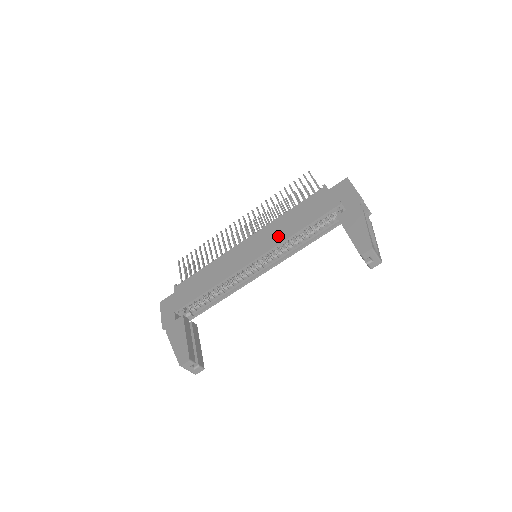
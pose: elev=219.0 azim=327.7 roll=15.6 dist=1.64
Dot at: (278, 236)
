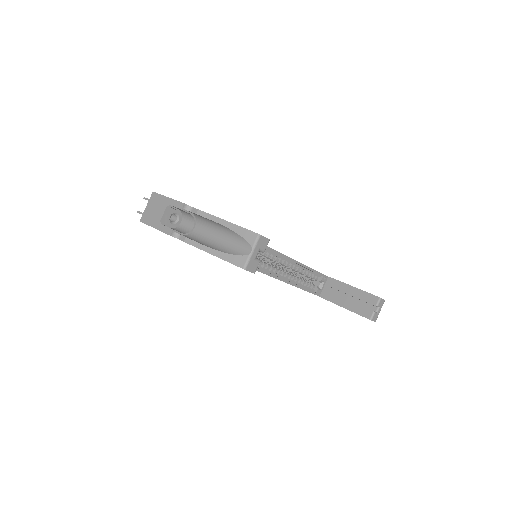
Dot at: occluded
